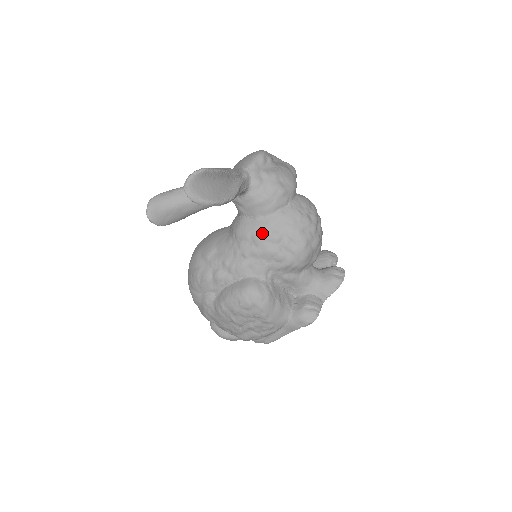
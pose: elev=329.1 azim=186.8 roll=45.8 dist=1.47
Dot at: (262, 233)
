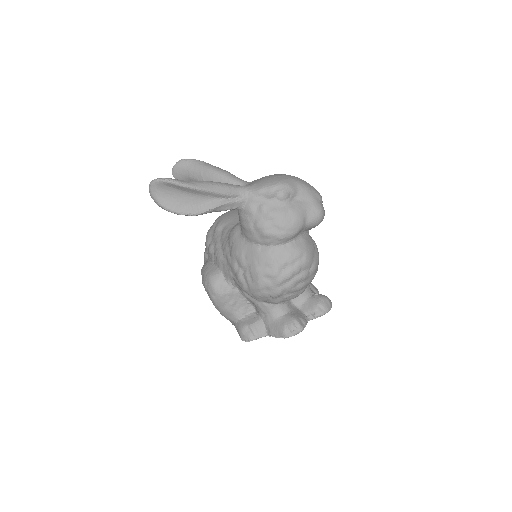
Dot at: (236, 250)
